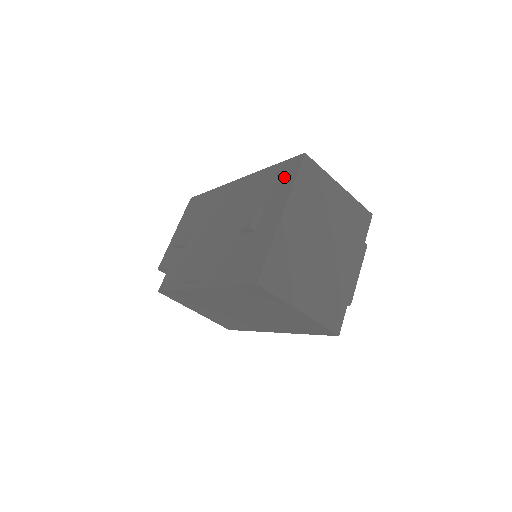
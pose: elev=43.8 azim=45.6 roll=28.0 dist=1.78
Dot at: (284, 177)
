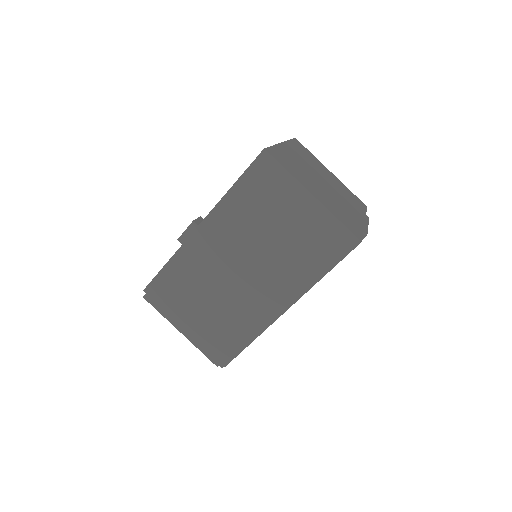
Dot at: occluded
